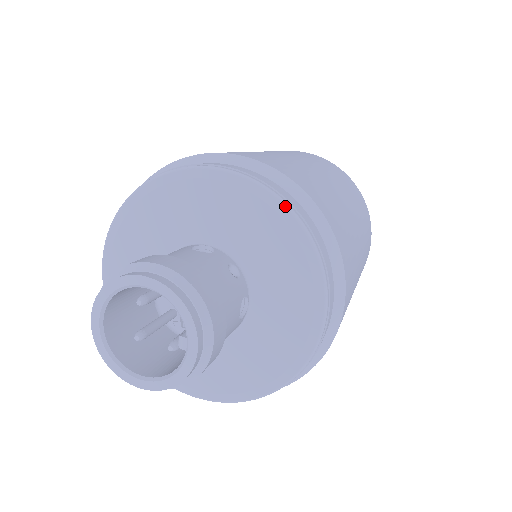
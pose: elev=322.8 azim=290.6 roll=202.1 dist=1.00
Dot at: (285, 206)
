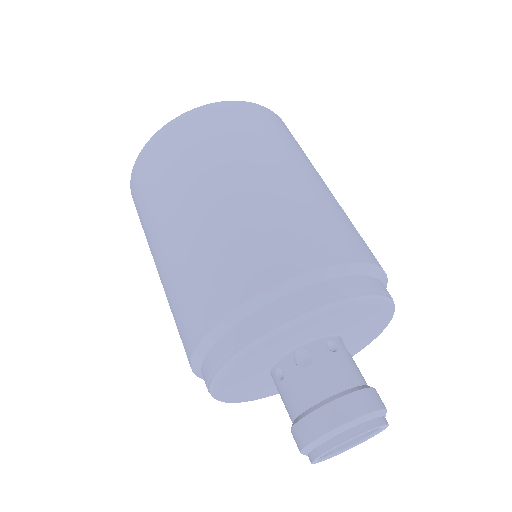
Dot at: (347, 302)
